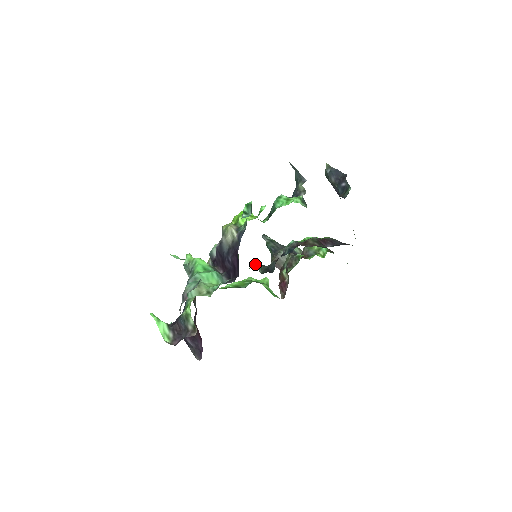
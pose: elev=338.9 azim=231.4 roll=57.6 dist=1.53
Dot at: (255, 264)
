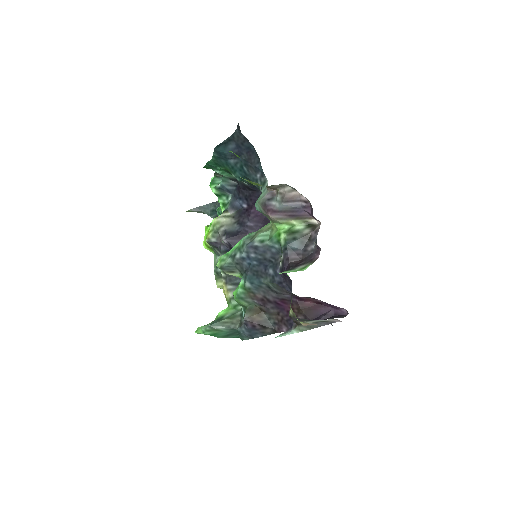
Dot at: occluded
